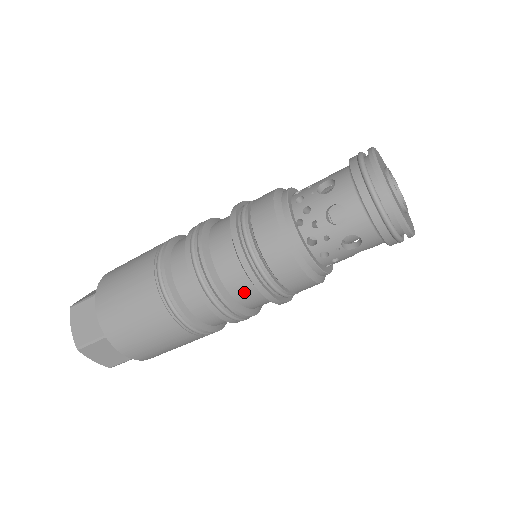
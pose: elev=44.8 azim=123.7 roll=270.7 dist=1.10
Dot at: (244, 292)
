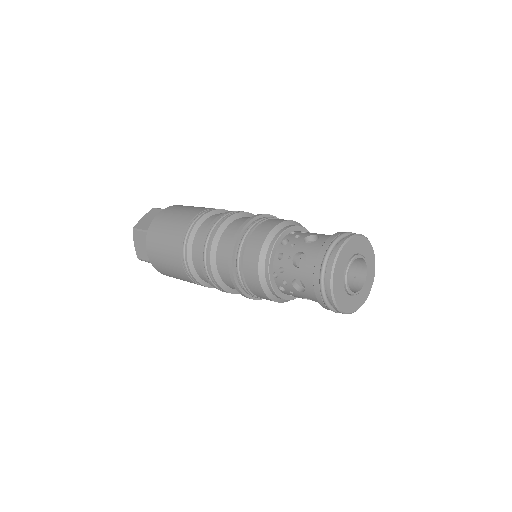
Dot at: occluded
